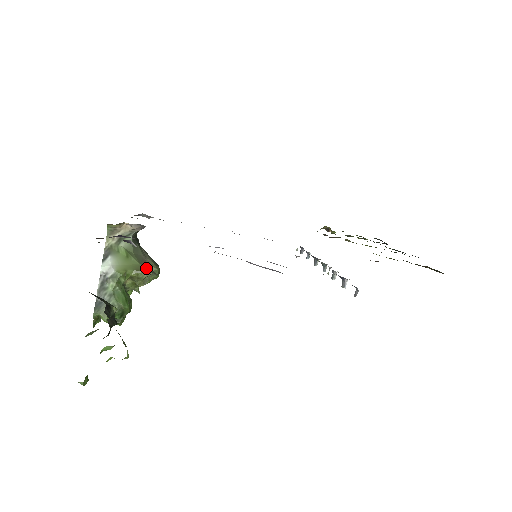
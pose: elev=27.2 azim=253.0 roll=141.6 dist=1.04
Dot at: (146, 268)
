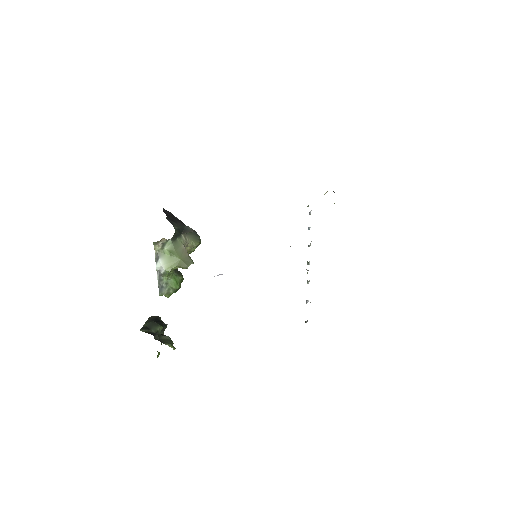
Dot at: (185, 262)
